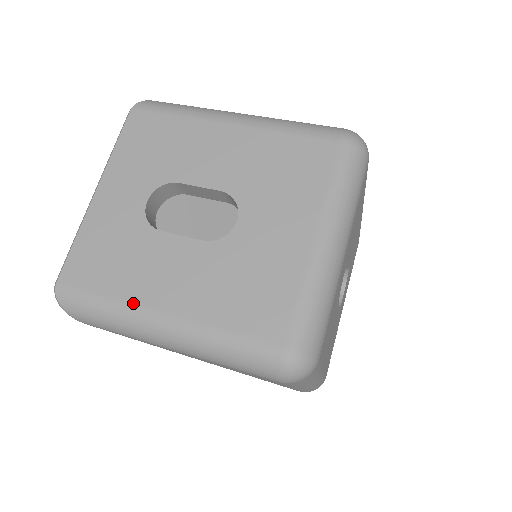
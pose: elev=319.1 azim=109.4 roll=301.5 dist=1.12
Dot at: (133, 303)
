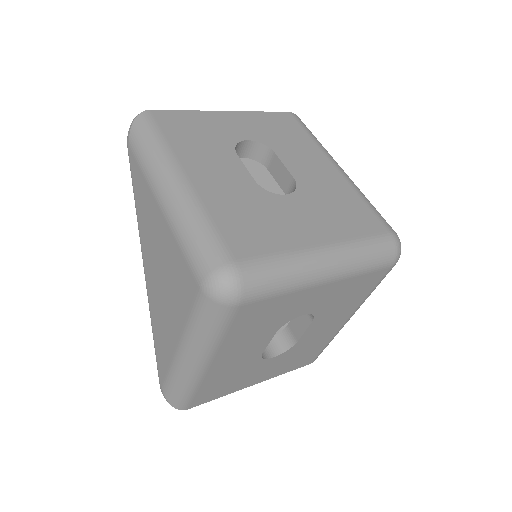
Dot at: (177, 157)
